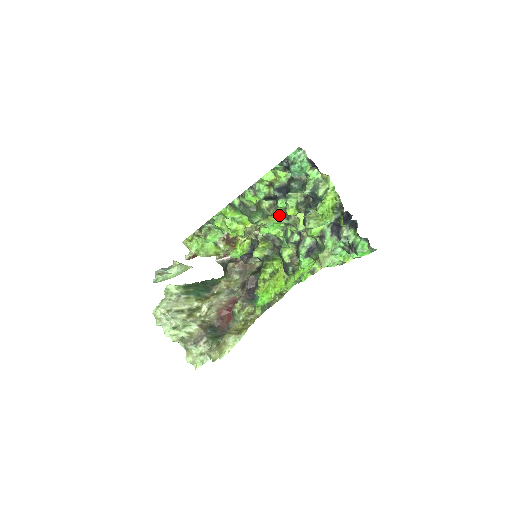
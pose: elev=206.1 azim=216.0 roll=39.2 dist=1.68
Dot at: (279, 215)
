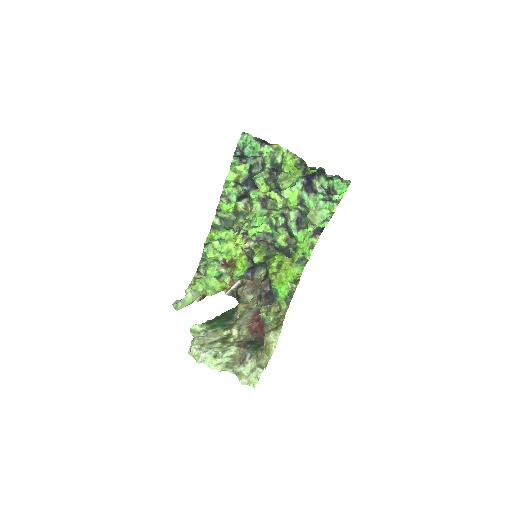
Dot at: (257, 208)
